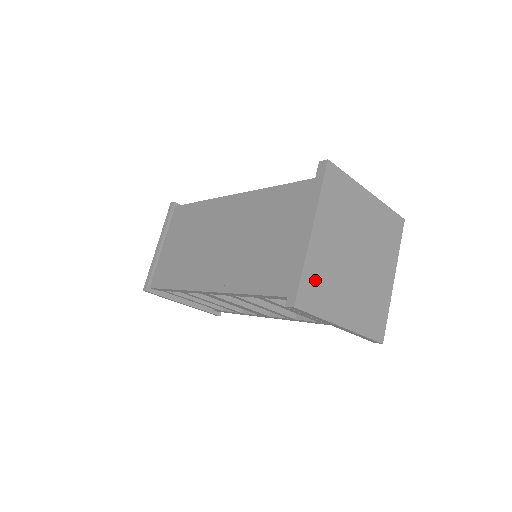
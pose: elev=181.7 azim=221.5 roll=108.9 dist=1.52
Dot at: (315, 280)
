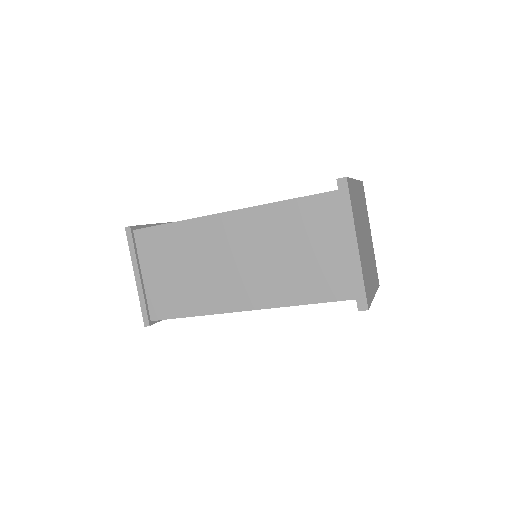
Dot at: (366, 279)
